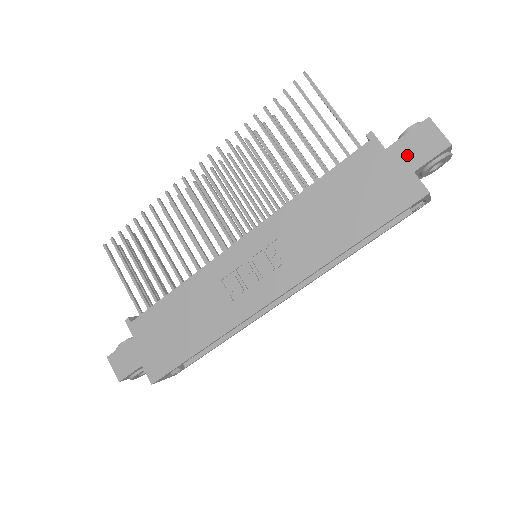
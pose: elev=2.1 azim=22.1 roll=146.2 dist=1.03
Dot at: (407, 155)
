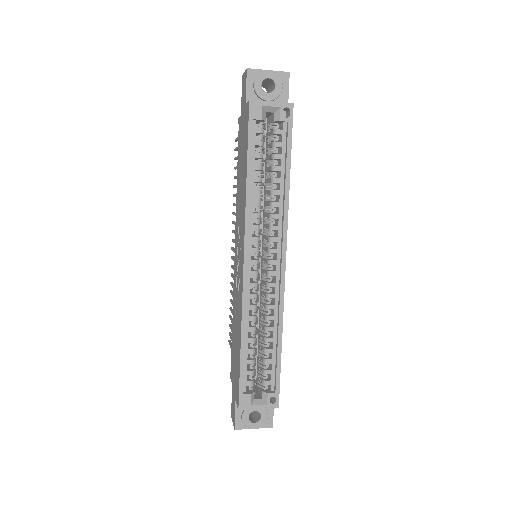
Dot at: (243, 103)
